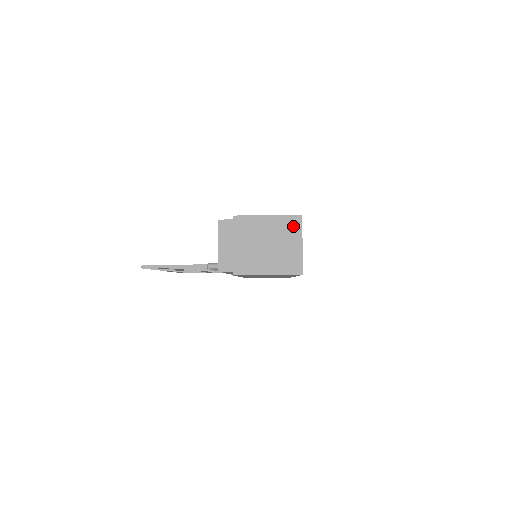
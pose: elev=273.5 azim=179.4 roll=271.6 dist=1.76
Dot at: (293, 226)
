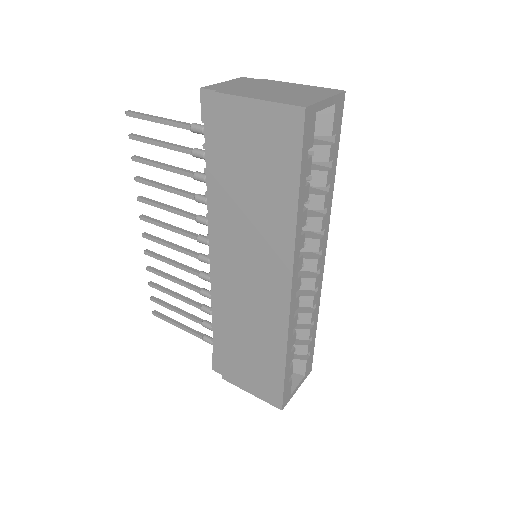
Dot at: (327, 92)
